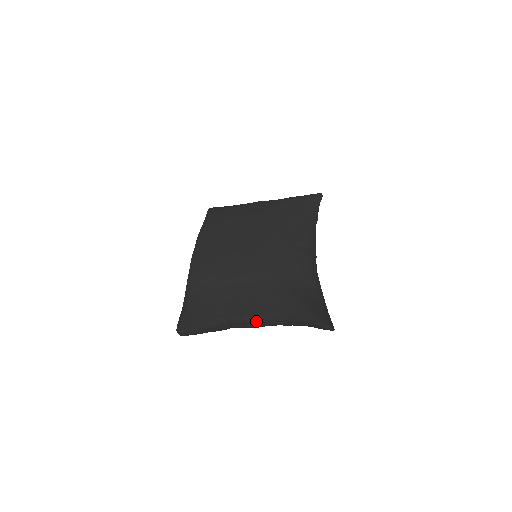
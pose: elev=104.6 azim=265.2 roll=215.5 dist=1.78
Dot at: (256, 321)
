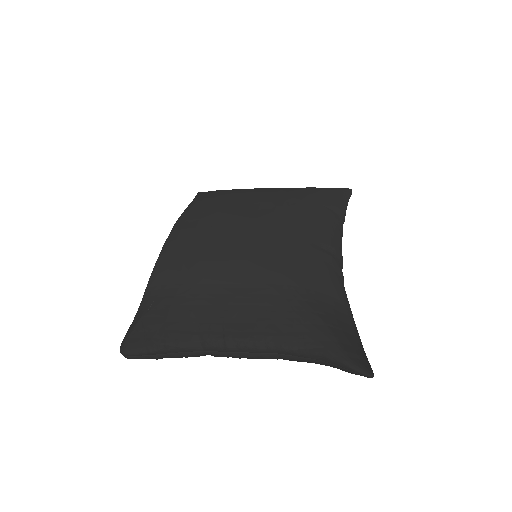
Dot at: (247, 348)
